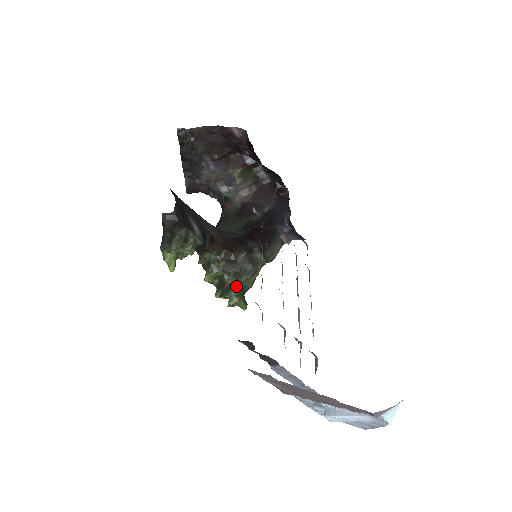
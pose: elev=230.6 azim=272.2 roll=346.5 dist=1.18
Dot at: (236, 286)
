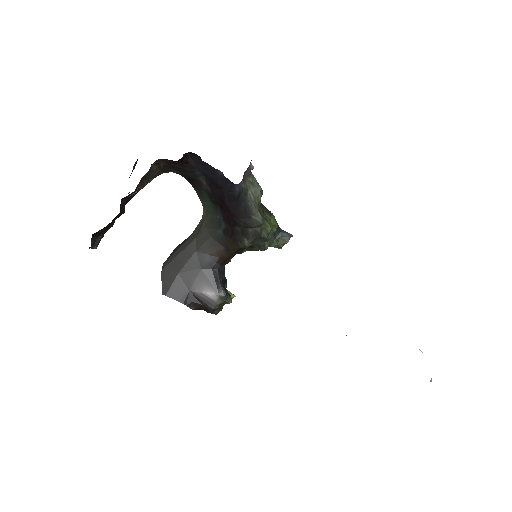
Dot at: (269, 245)
